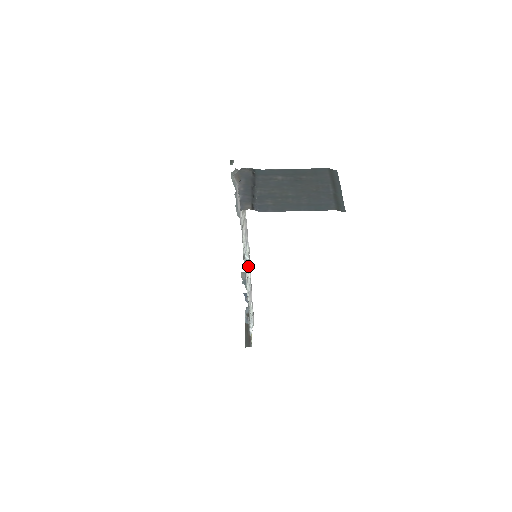
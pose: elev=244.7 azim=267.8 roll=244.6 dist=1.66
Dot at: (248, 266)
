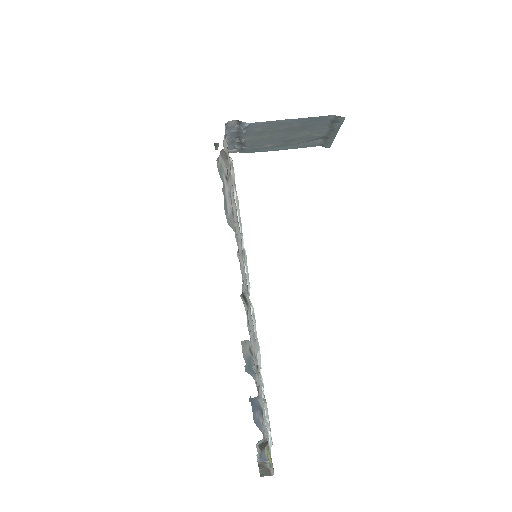
Dot at: (246, 272)
